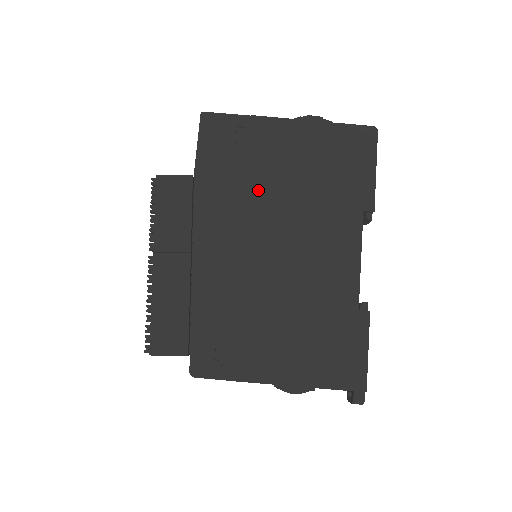
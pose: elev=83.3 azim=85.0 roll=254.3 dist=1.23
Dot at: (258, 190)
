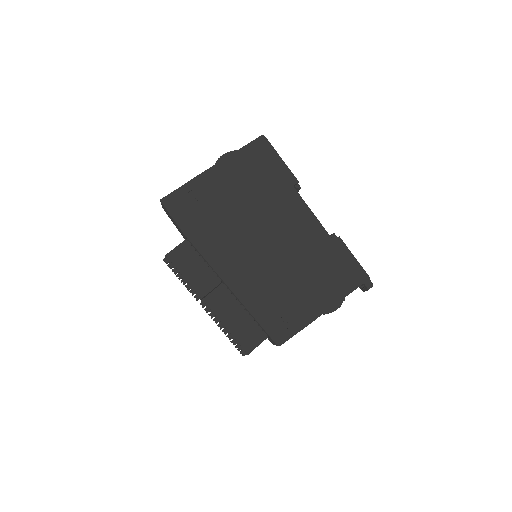
Dot at: (230, 219)
